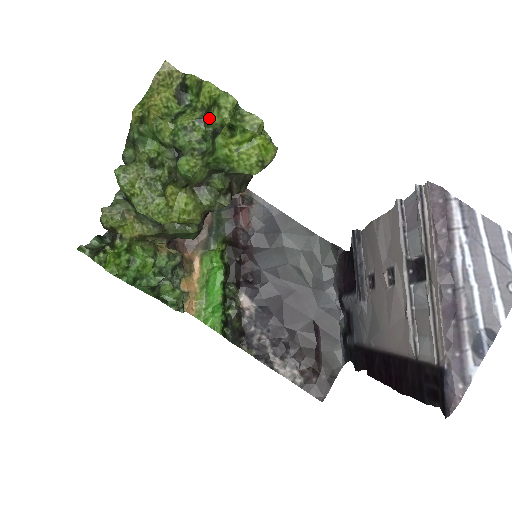
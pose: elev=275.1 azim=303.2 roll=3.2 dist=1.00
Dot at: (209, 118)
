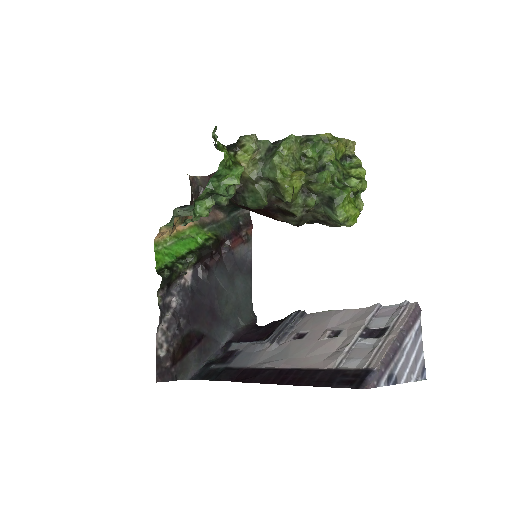
Dot at: (352, 178)
